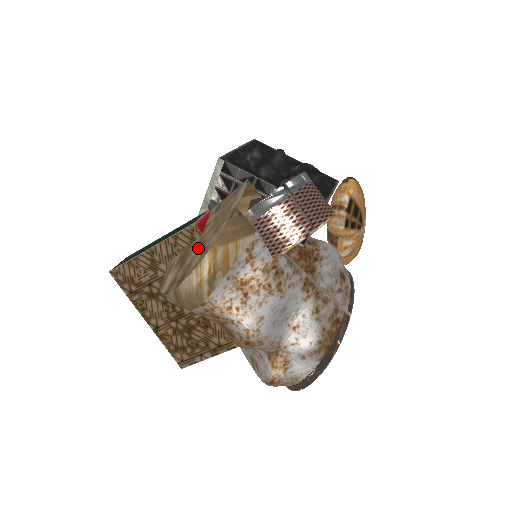
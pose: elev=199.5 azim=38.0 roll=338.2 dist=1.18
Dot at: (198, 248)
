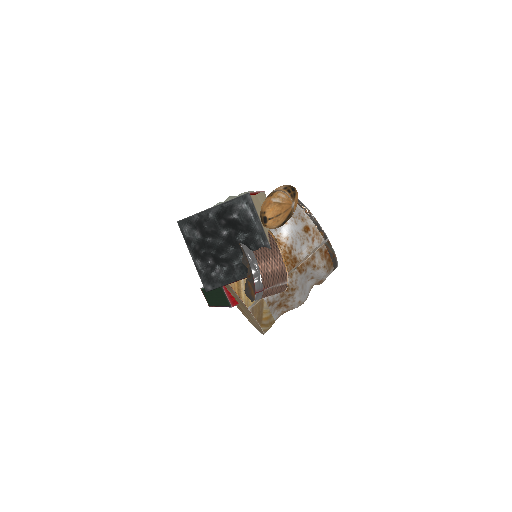
Dot at: (249, 316)
